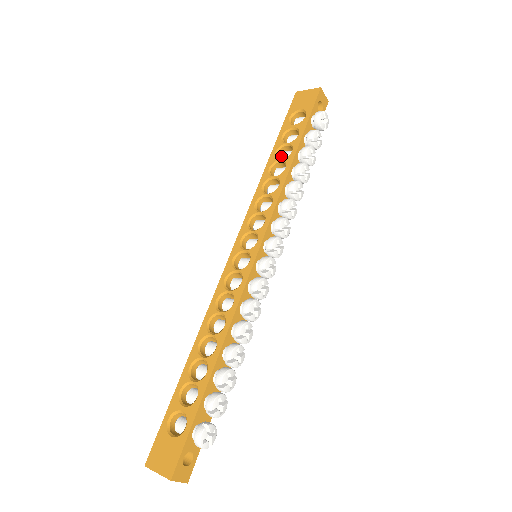
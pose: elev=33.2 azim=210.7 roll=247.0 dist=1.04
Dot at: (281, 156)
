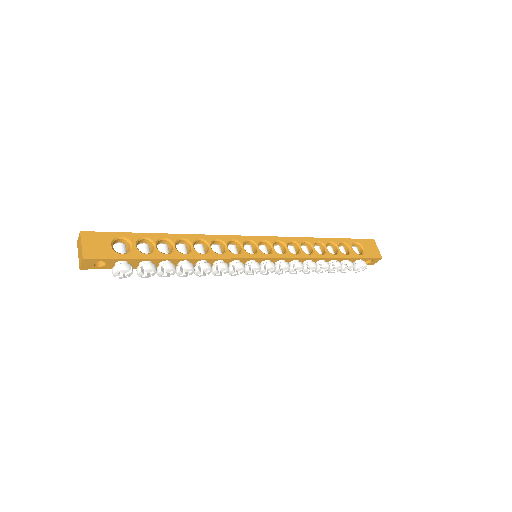
Dot at: (329, 246)
